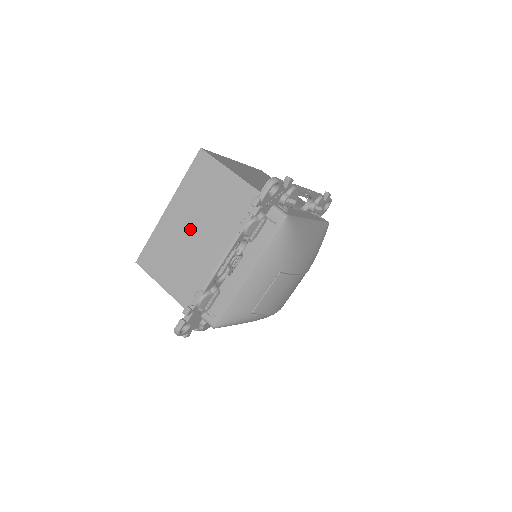
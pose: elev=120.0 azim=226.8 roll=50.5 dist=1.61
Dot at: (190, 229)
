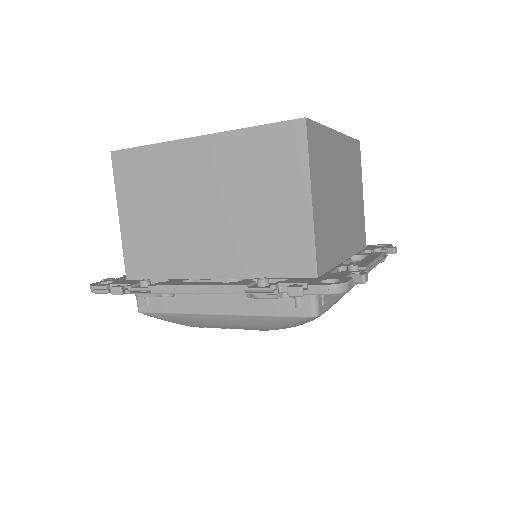
Dot at: (201, 196)
